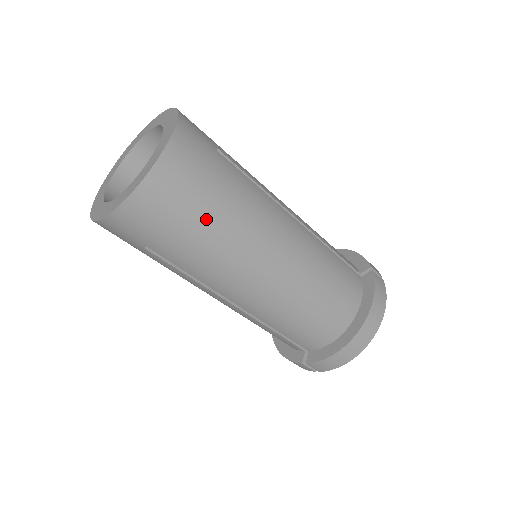
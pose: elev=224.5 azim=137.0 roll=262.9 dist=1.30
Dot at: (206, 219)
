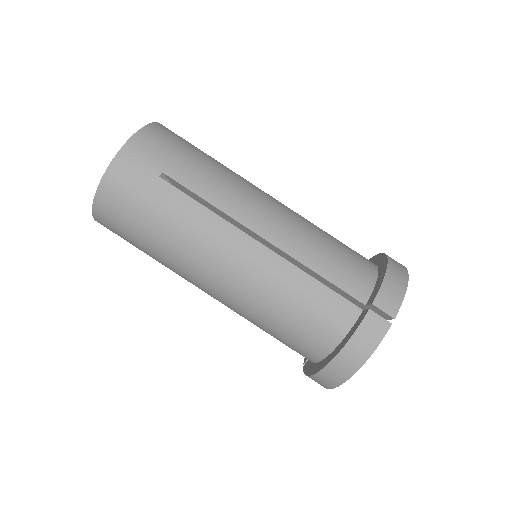
Dot at: (206, 155)
